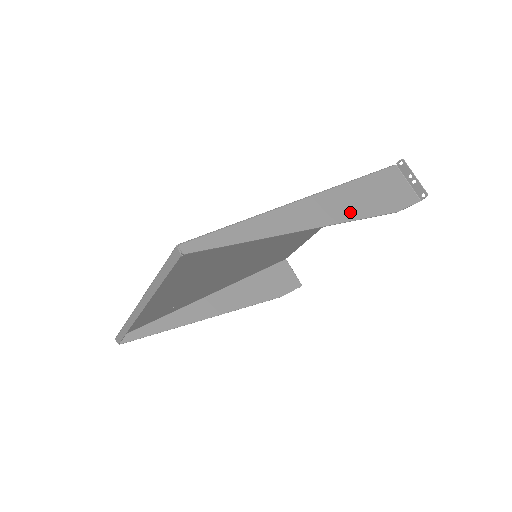
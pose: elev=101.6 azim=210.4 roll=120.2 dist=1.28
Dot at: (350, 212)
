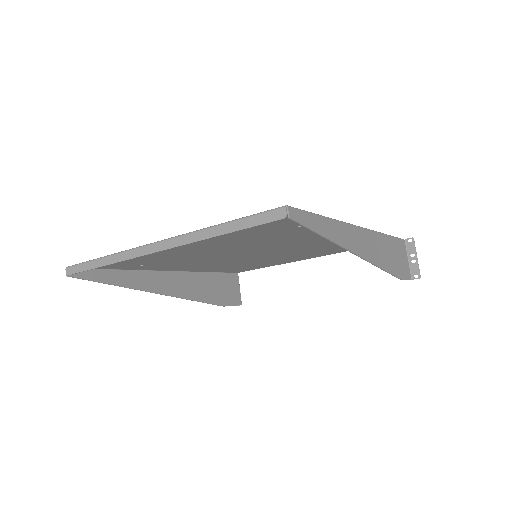
Dot at: (380, 259)
